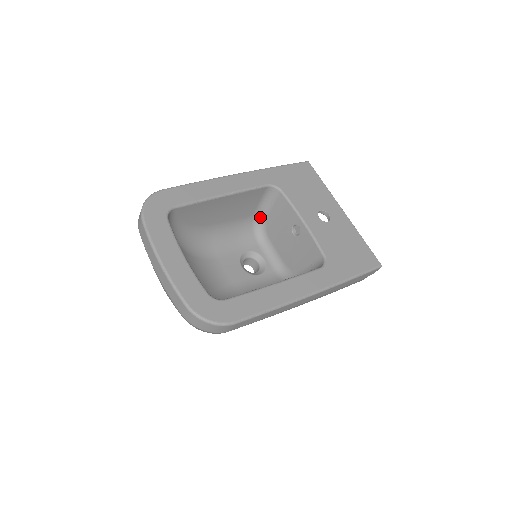
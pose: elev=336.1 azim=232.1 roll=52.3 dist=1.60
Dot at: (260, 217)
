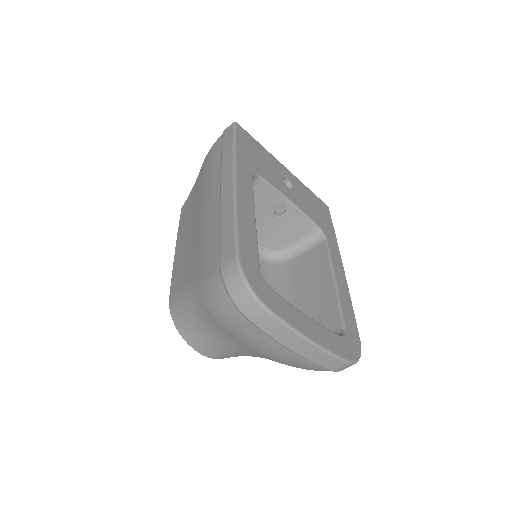
Dot at: occluded
